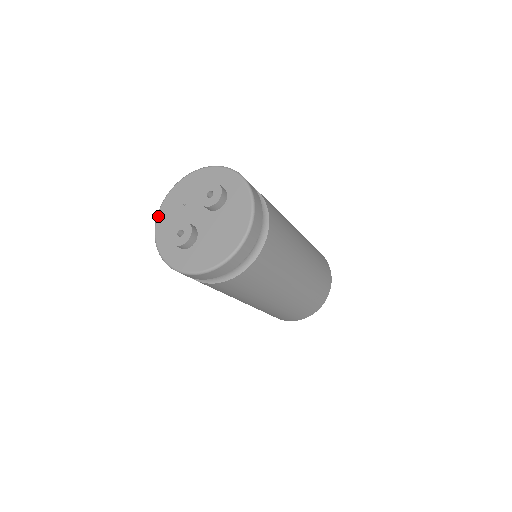
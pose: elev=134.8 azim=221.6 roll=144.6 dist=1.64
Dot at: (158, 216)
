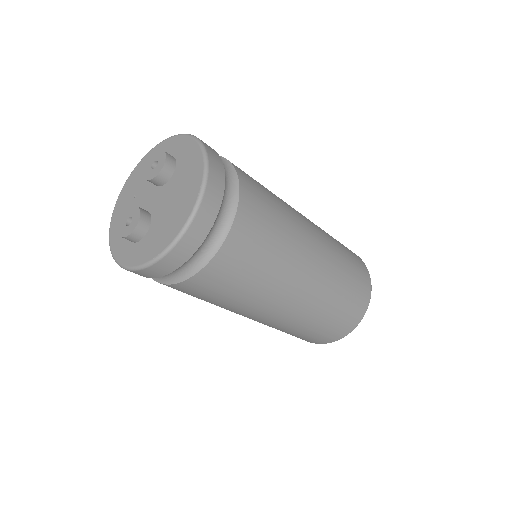
Dot at: (111, 223)
